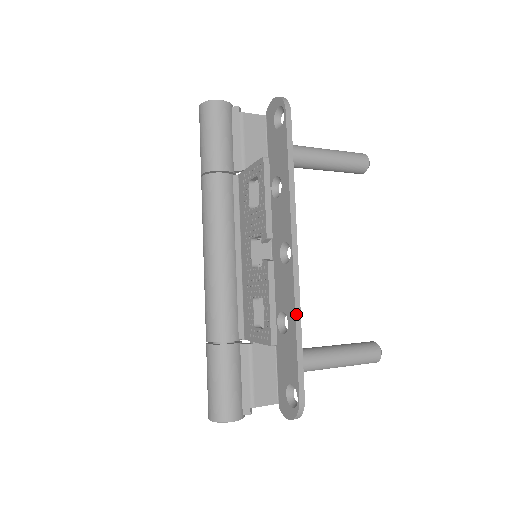
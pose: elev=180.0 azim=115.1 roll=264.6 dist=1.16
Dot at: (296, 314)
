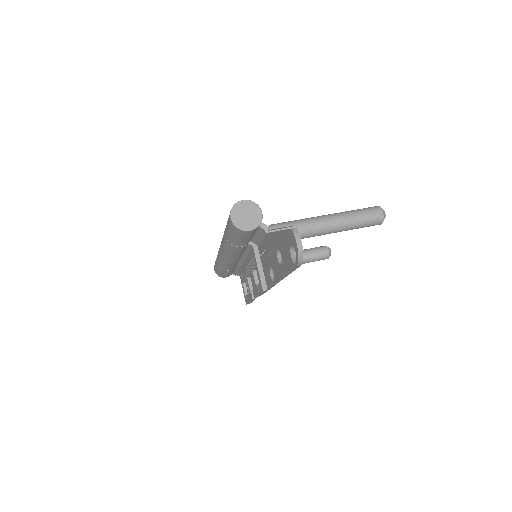
Dot at: (268, 289)
